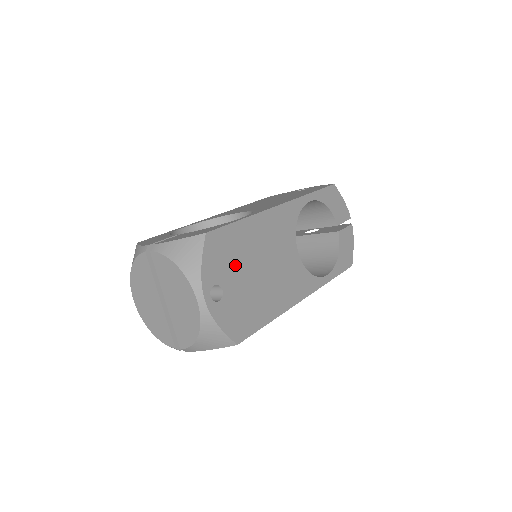
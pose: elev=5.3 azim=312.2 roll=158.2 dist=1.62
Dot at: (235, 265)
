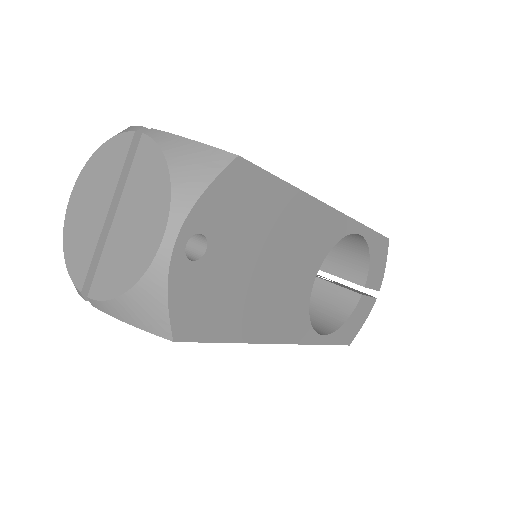
Dot at: (242, 231)
